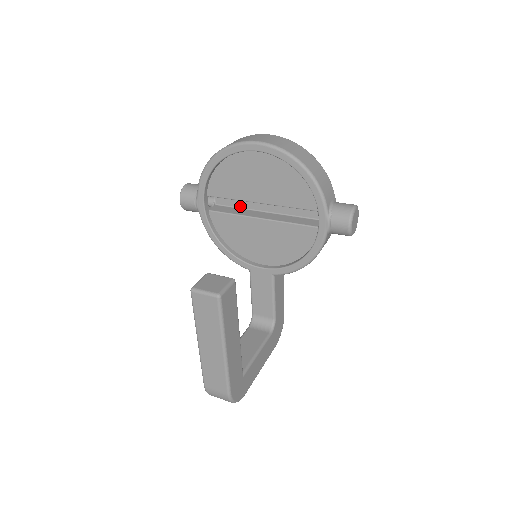
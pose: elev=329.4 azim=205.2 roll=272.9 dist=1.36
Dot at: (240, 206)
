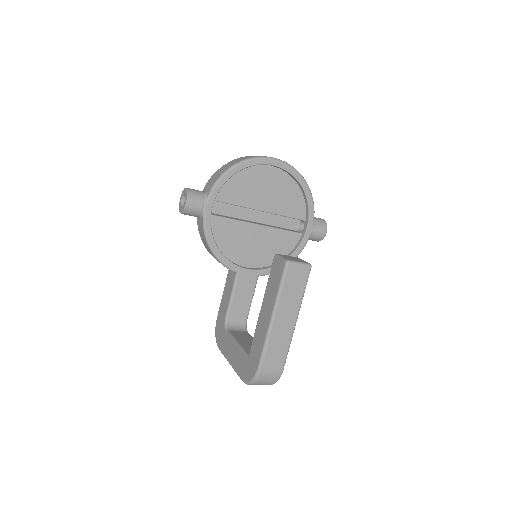
Dot at: (230, 215)
